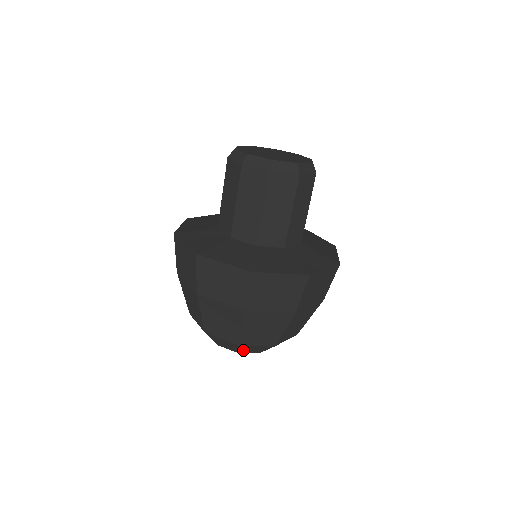
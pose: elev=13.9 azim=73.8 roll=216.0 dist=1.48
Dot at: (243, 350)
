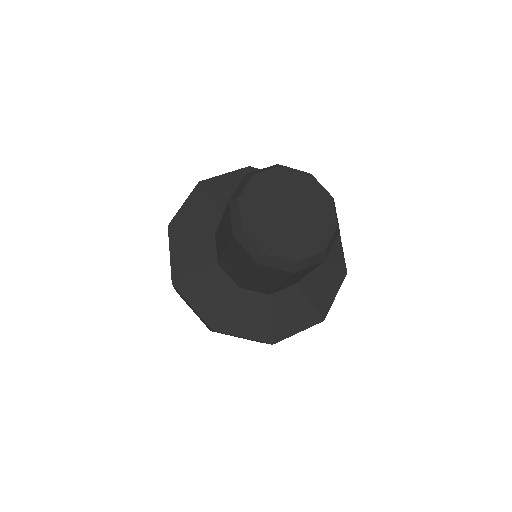
Dot at: occluded
